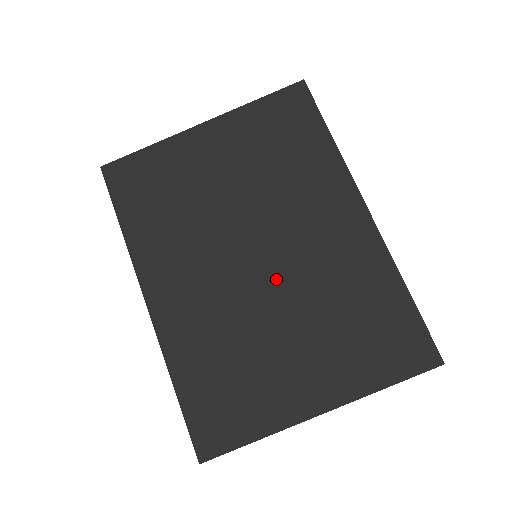
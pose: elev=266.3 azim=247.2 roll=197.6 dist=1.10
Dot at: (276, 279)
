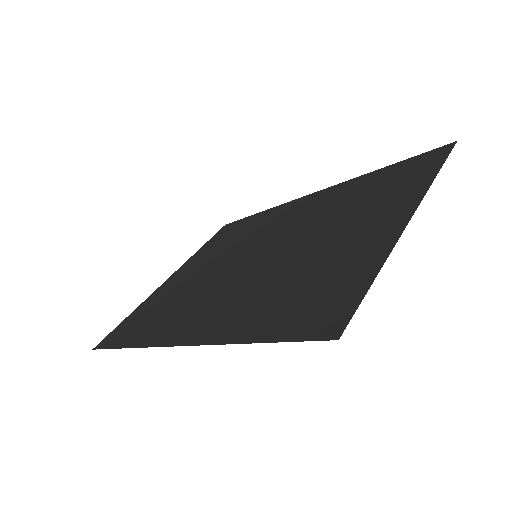
Dot at: (283, 244)
